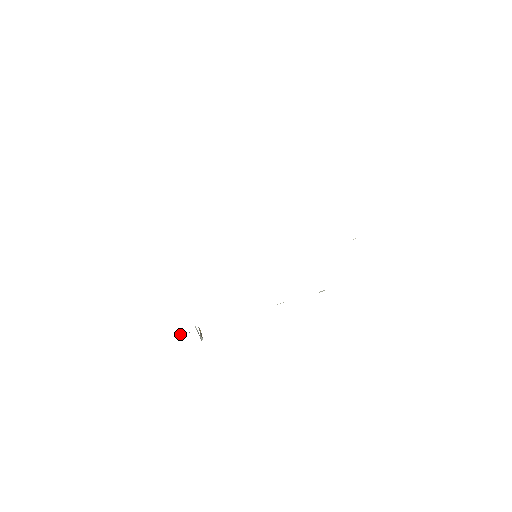
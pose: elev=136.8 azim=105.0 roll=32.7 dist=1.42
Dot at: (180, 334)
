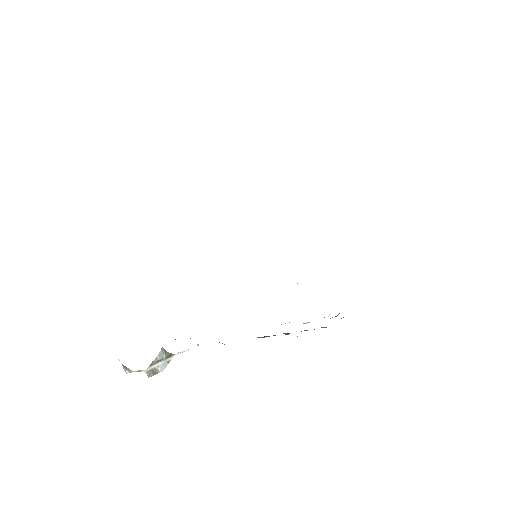
Dot at: occluded
